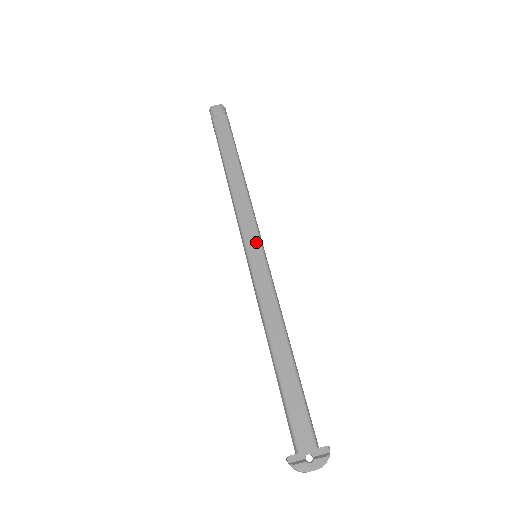
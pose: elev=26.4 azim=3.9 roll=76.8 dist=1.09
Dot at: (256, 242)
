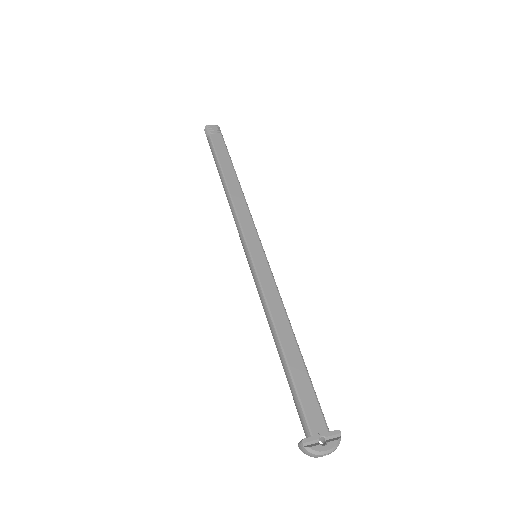
Dot at: (257, 243)
